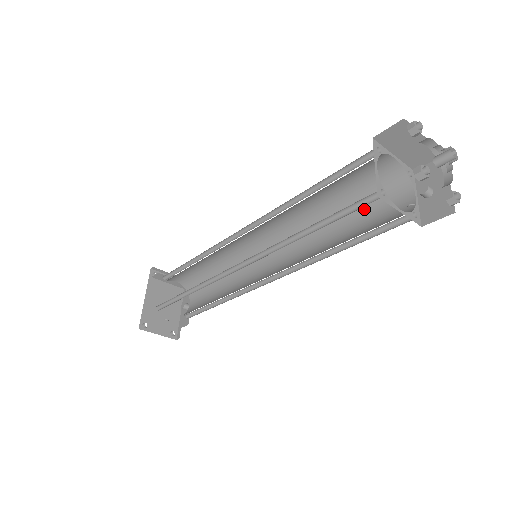
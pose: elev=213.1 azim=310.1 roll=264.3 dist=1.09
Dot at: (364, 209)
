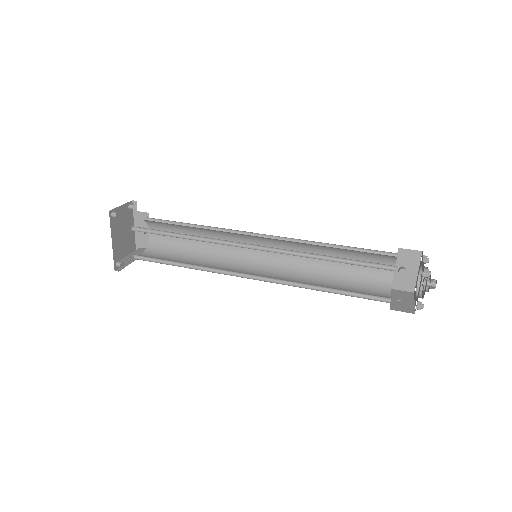
Dot at: (355, 257)
